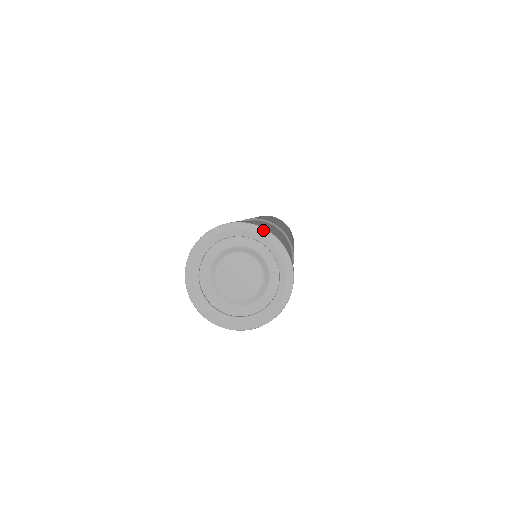
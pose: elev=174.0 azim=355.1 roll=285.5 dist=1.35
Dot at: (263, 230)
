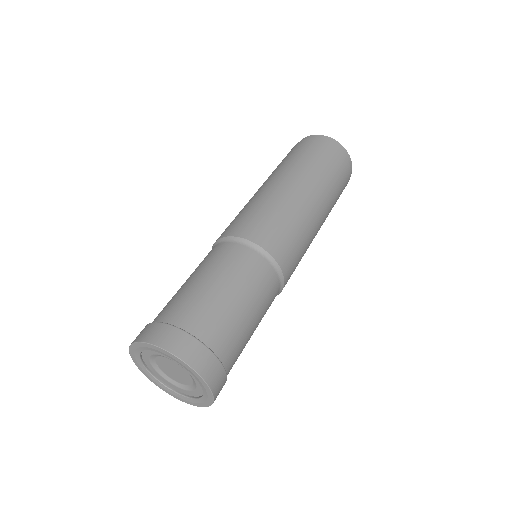
Dot at: (145, 344)
